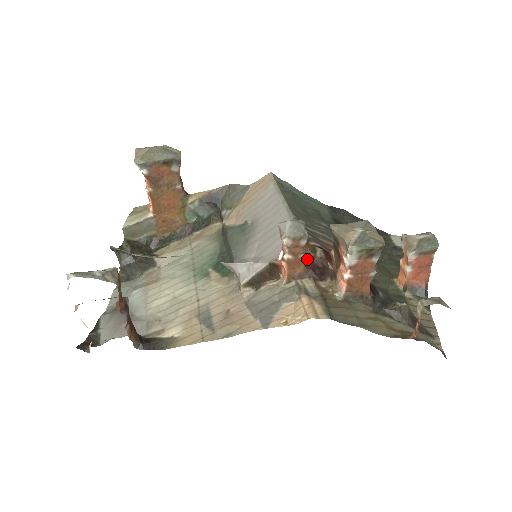
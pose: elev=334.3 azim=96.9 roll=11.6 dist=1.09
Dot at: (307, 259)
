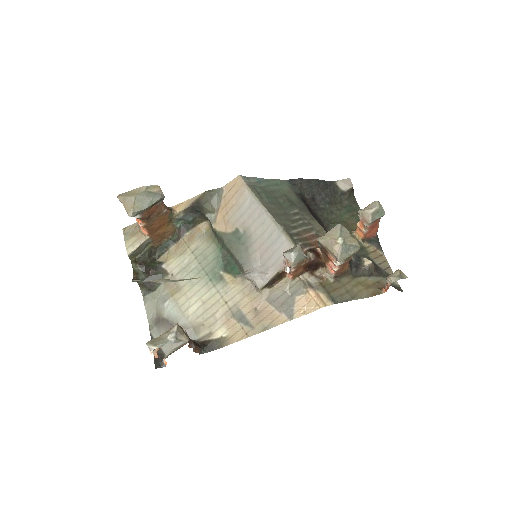
Dot at: (305, 264)
